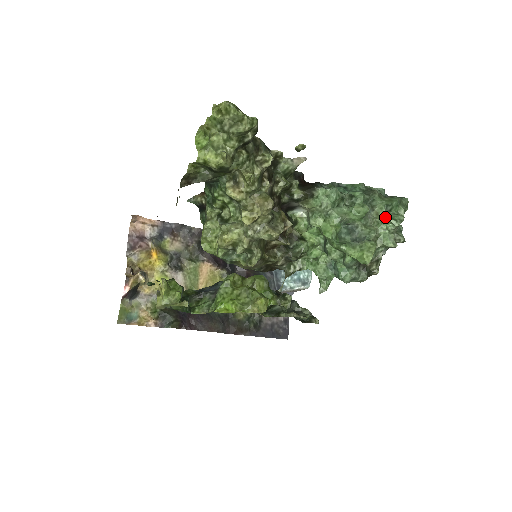
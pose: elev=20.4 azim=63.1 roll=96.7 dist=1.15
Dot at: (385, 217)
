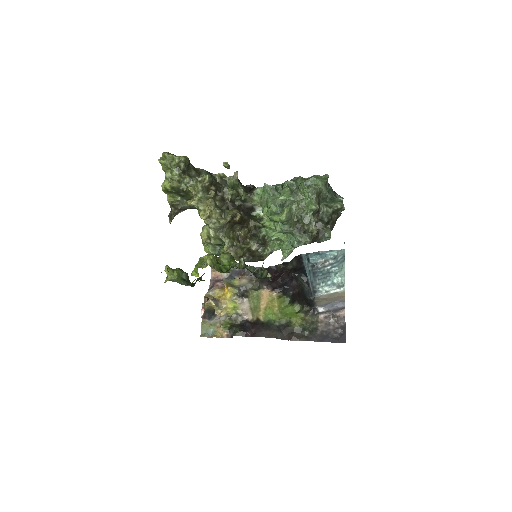
Dot at: (303, 189)
